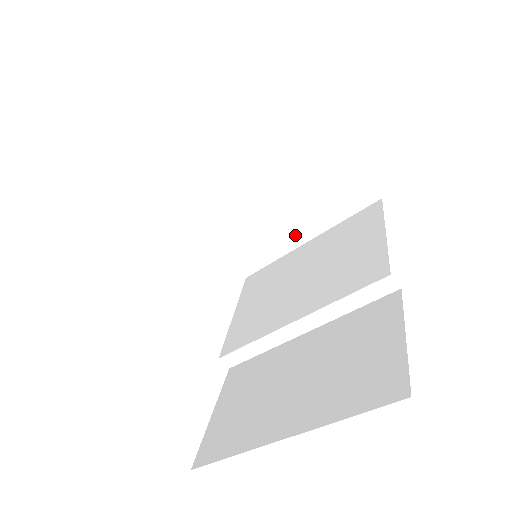
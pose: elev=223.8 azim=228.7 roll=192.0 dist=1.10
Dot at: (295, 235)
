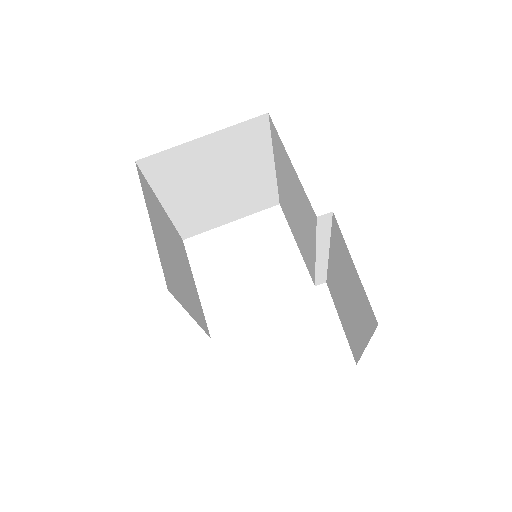
Dot at: (264, 173)
